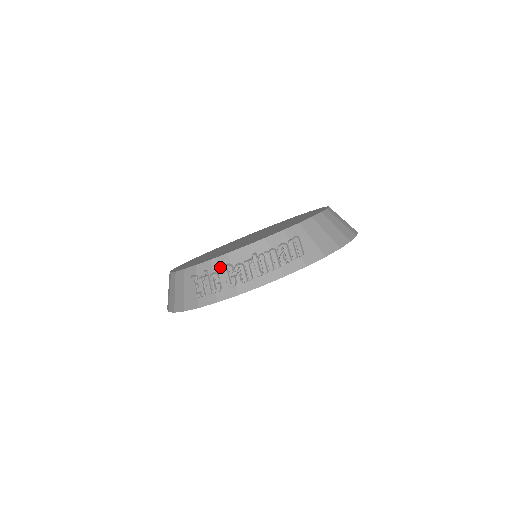
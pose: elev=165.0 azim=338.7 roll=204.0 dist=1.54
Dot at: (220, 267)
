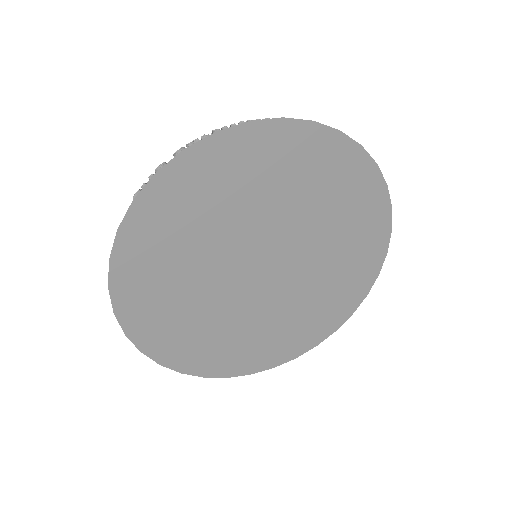
Dot at: occluded
